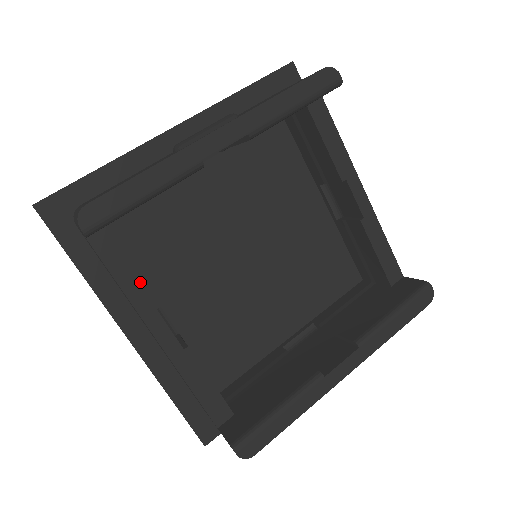
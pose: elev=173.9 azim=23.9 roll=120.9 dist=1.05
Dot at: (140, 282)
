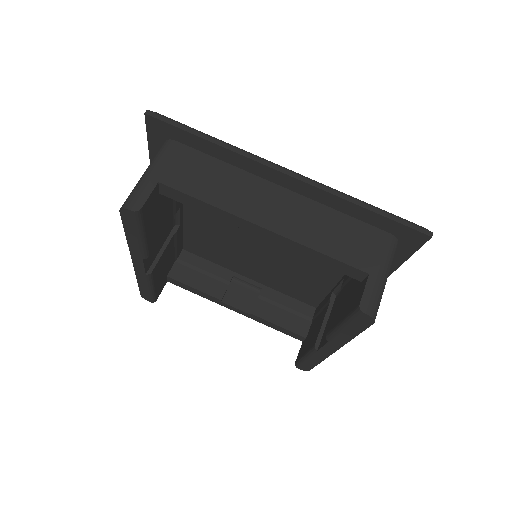
Dot at: (203, 293)
